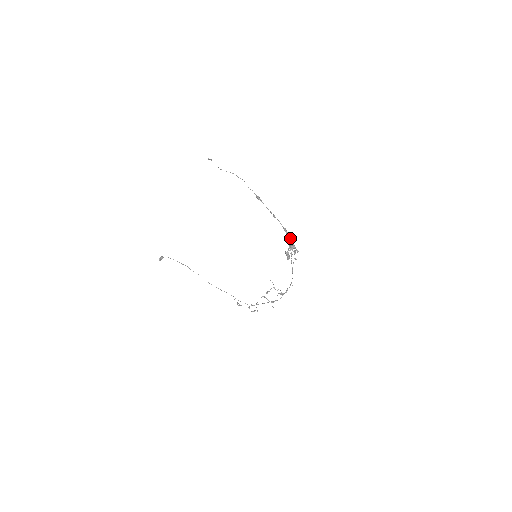
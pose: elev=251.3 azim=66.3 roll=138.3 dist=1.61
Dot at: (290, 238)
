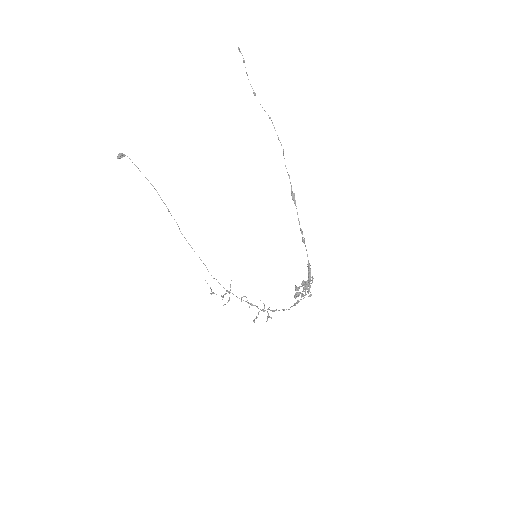
Dot at: (310, 279)
